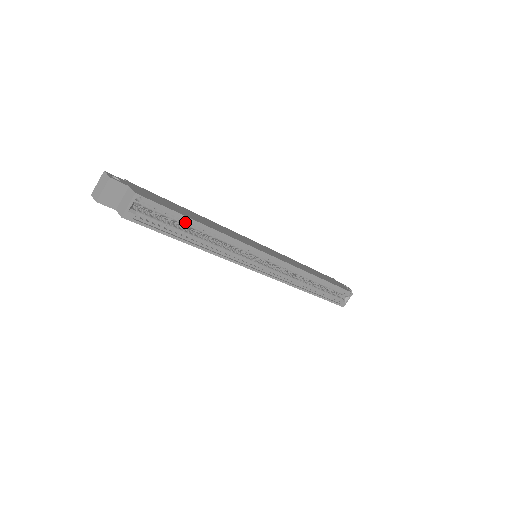
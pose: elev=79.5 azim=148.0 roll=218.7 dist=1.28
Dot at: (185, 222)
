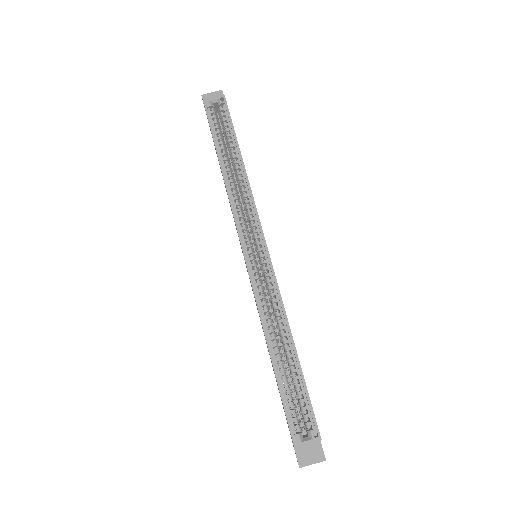
Dot at: (232, 145)
